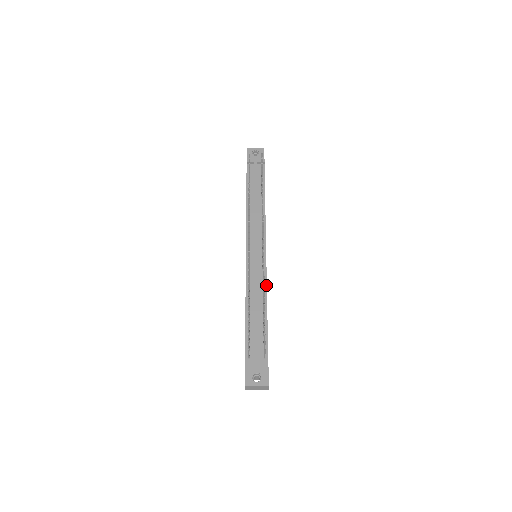
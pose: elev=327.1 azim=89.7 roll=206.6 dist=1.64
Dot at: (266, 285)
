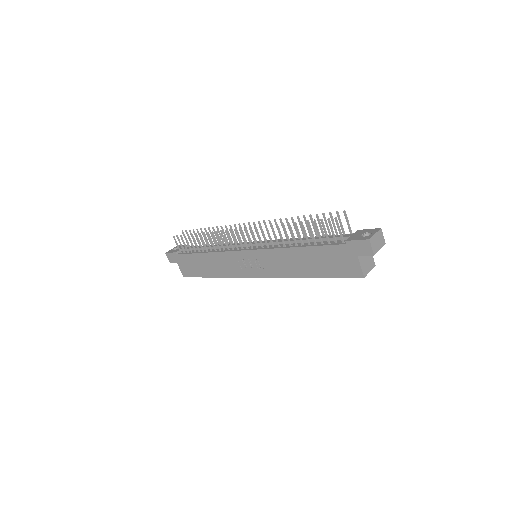
Dot at: occluded
